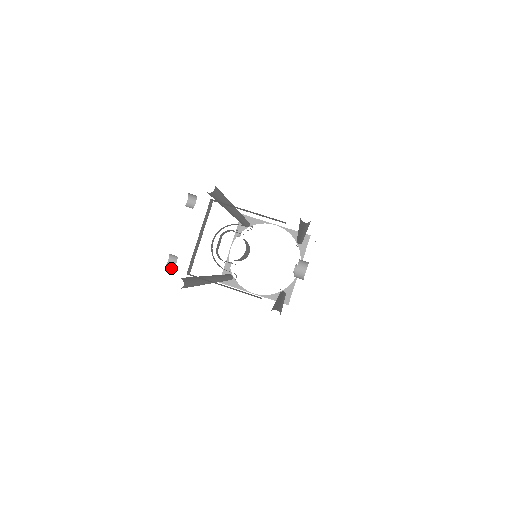
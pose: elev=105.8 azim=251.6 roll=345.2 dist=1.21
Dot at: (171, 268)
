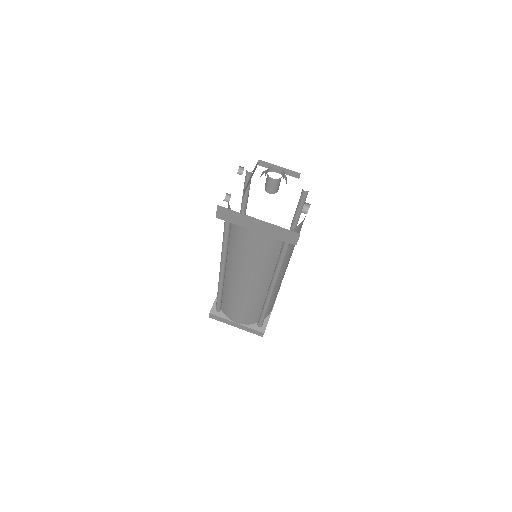
Dot at: (227, 201)
